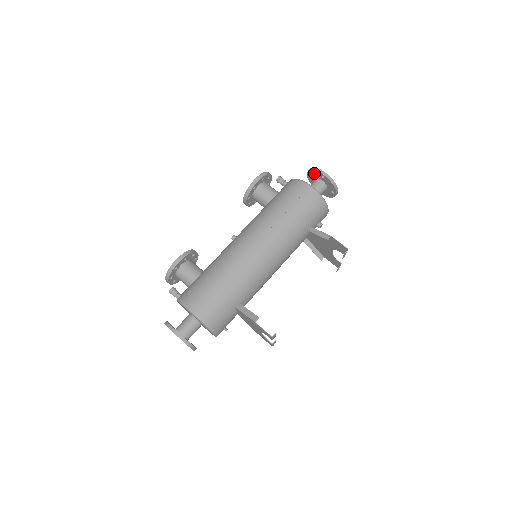
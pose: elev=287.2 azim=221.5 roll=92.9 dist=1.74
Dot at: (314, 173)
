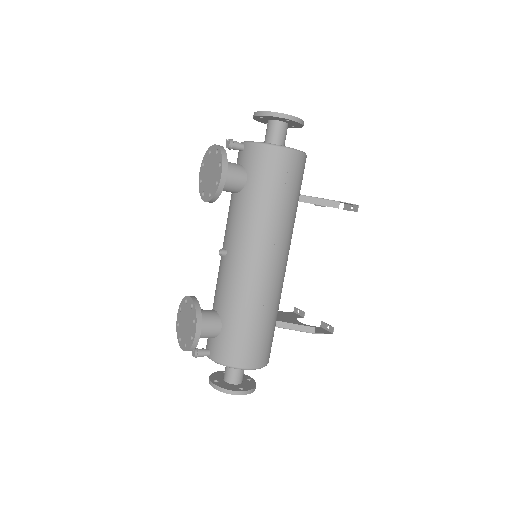
Dot at: (273, 118)
